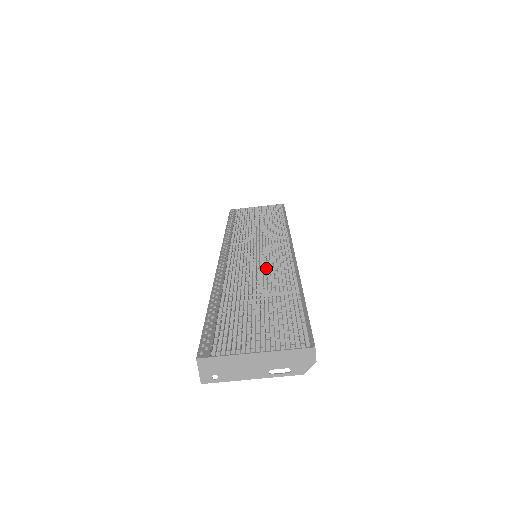
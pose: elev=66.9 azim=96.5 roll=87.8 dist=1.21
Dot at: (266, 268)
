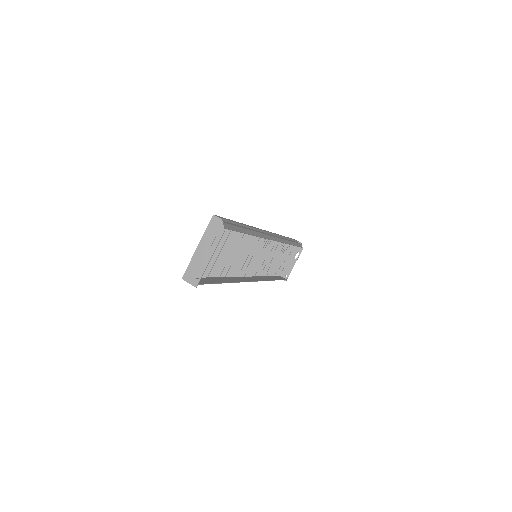
Dot at: occluded
